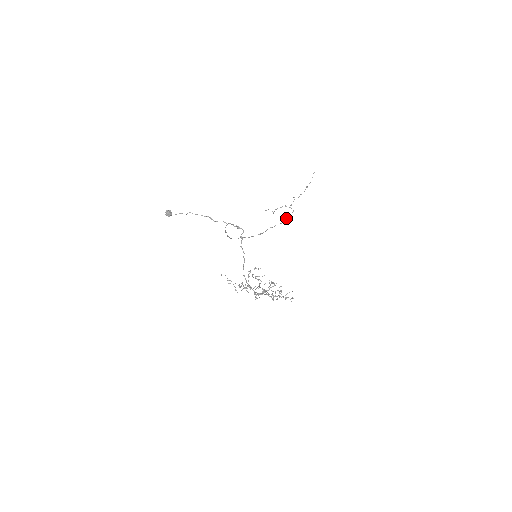
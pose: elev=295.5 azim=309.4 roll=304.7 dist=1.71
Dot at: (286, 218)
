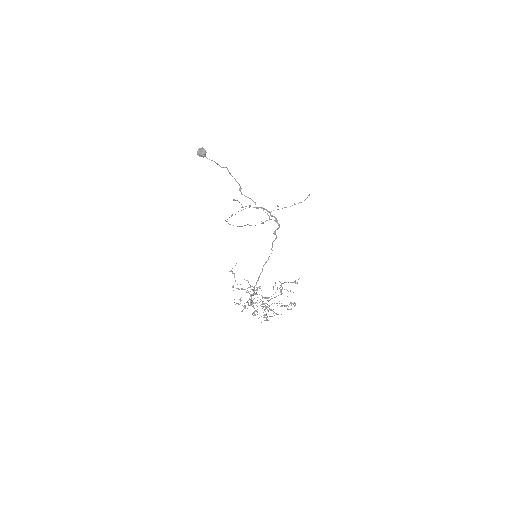
Dot at: (261, 223)
